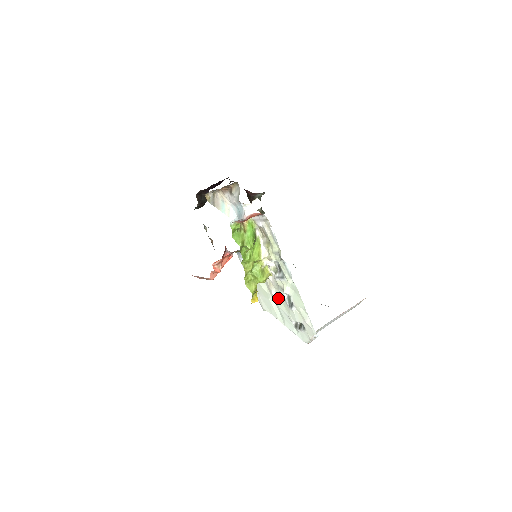
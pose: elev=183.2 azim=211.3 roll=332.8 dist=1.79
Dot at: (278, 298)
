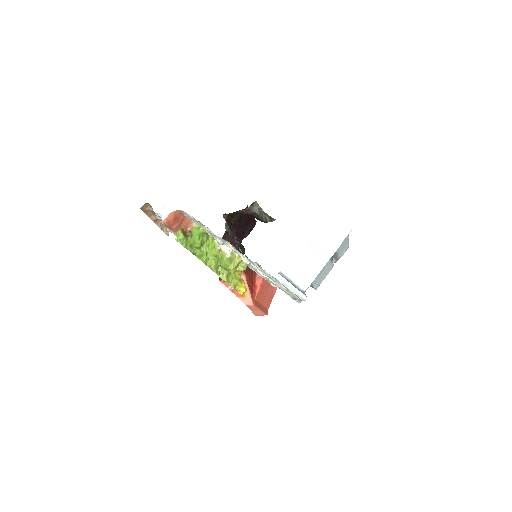
Dot at: occluded
